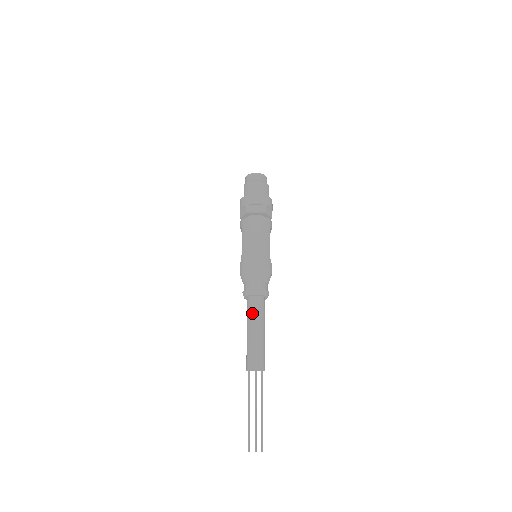
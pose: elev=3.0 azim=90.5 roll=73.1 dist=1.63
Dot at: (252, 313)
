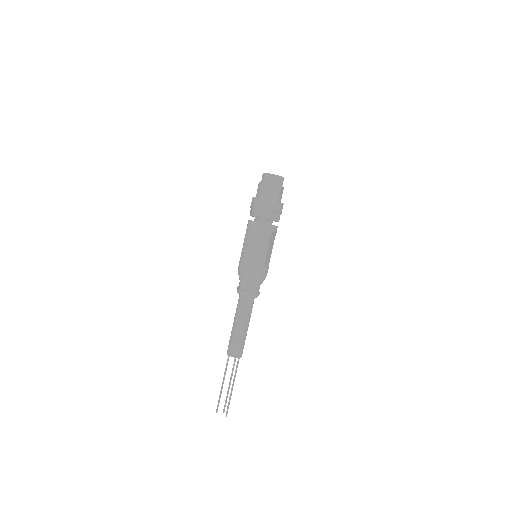
Dot at: (238, 309)
